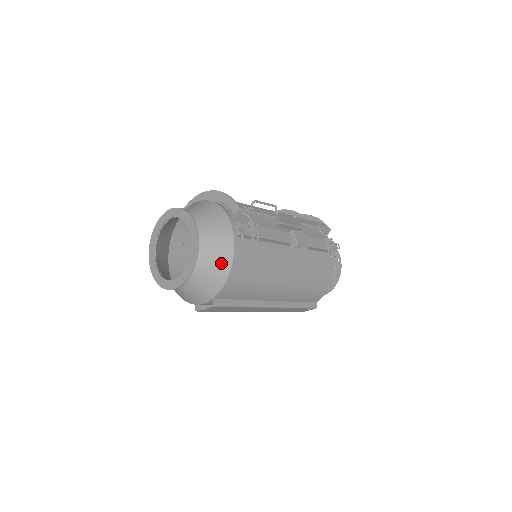
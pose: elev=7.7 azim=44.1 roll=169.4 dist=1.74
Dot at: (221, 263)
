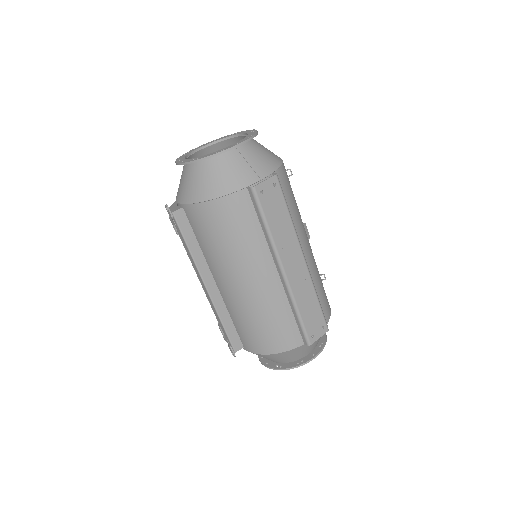
Dot at: (273, 153)
